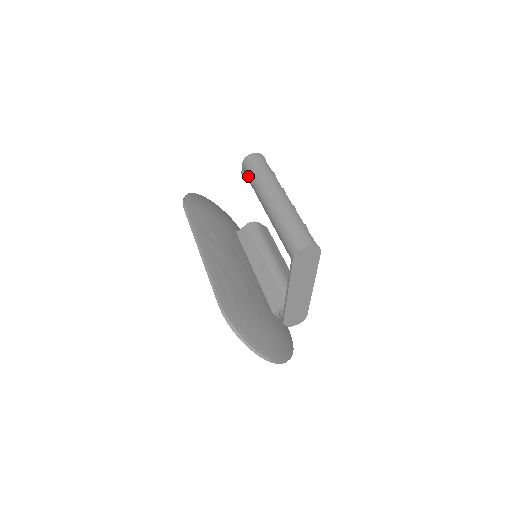
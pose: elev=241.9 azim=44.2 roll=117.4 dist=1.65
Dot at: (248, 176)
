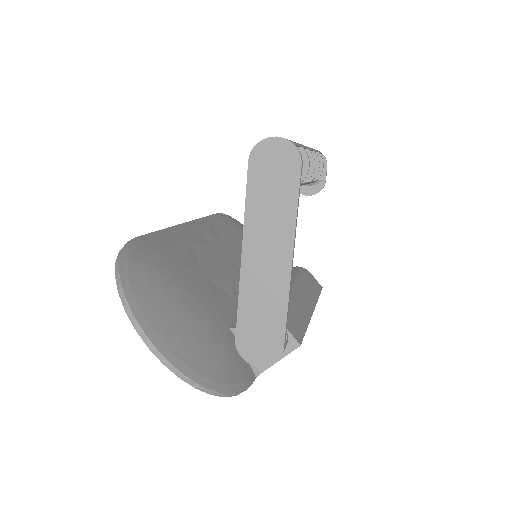
Dot at: occluded
